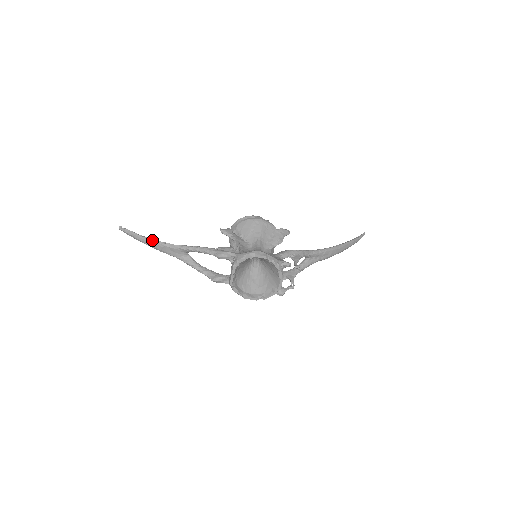
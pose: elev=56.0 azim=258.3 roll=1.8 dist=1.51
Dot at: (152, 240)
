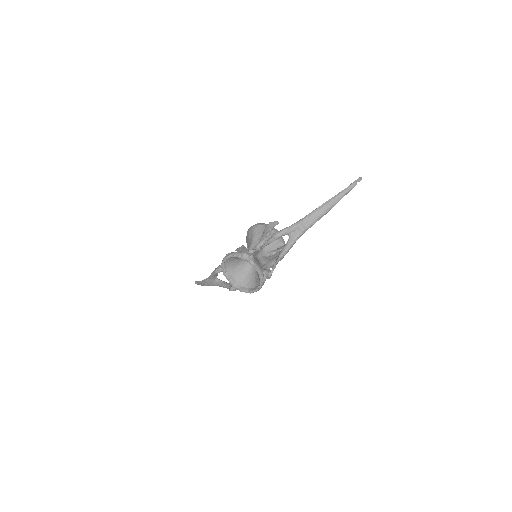
Dot at: (201, 281)
